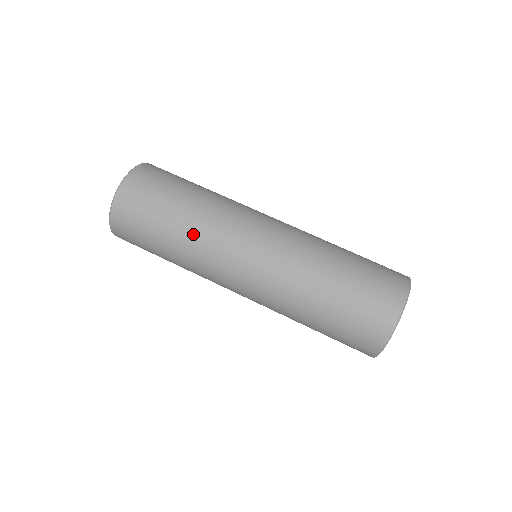
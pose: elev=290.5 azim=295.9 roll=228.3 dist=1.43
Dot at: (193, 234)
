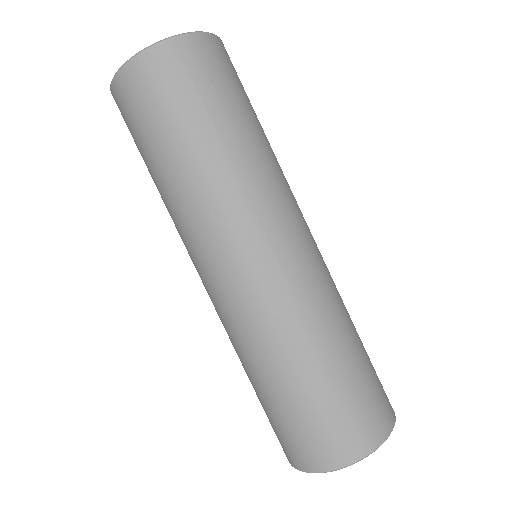
Dot at: (235, 168)
